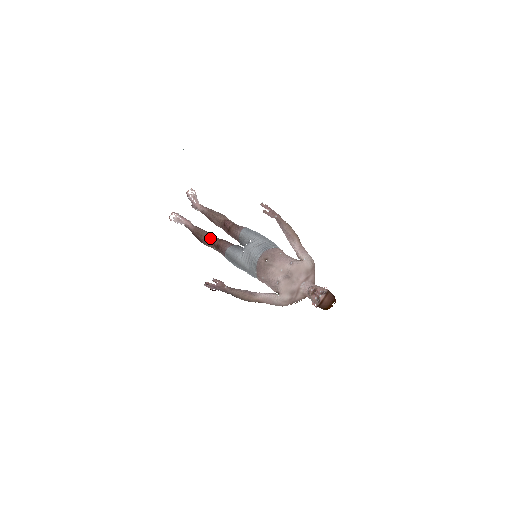
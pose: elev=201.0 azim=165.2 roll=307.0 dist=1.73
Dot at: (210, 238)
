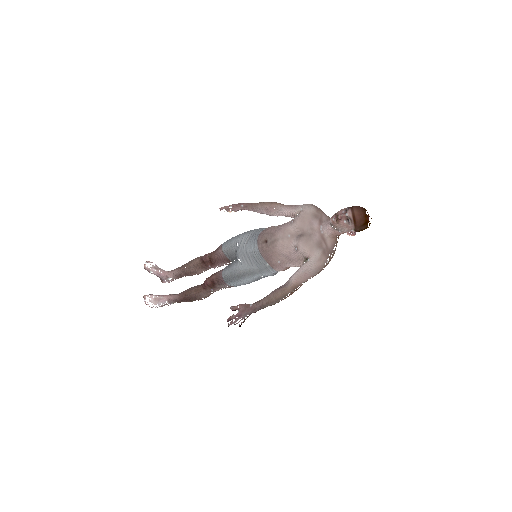
Dot at: (200, 286)
